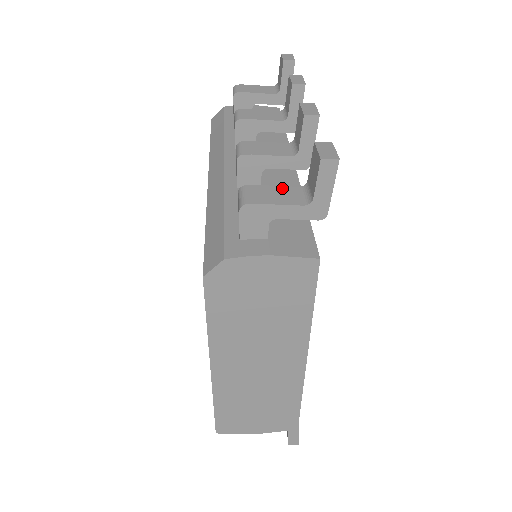
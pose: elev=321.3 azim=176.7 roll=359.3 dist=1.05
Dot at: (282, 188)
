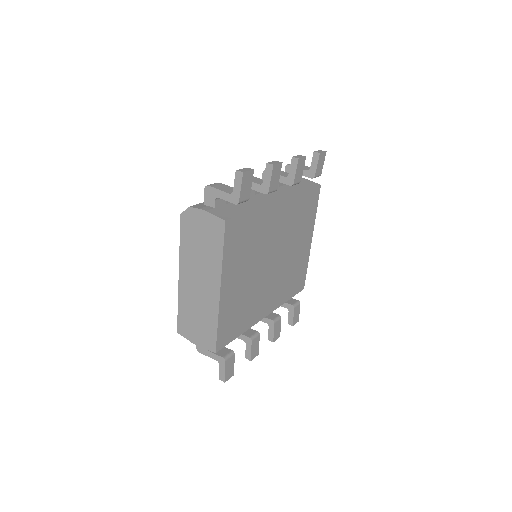
Dot at: (232, 188)
